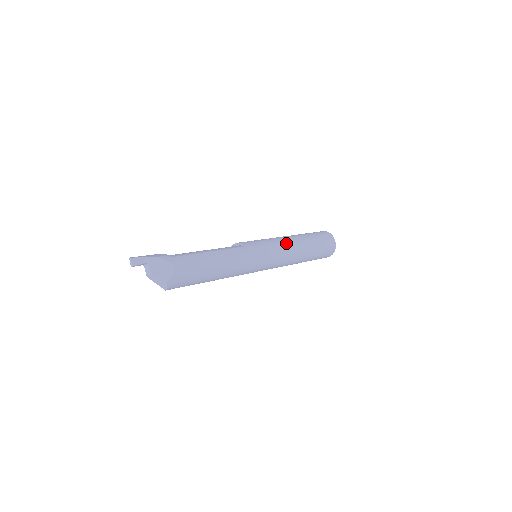
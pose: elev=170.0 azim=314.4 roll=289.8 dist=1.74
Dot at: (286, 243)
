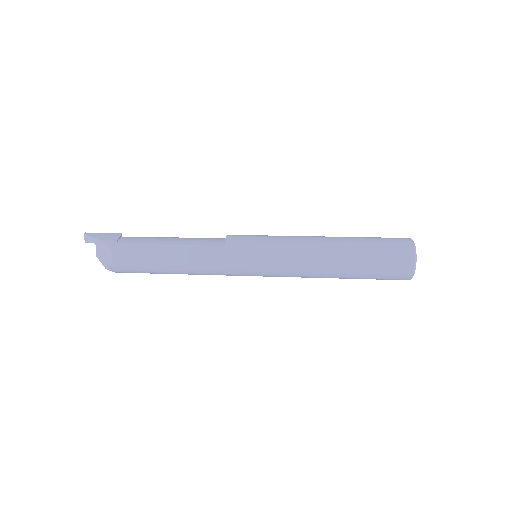
Dot at: (299, 252)
